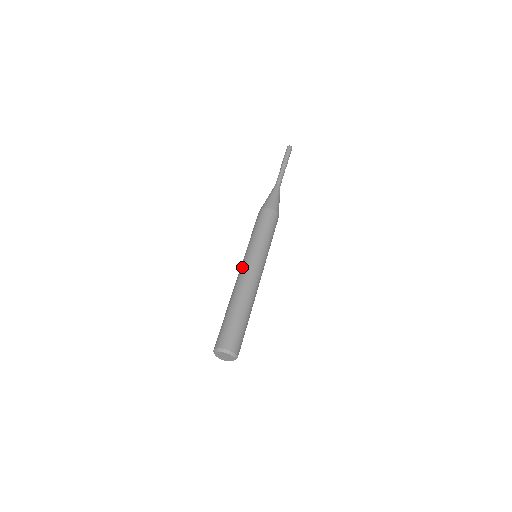
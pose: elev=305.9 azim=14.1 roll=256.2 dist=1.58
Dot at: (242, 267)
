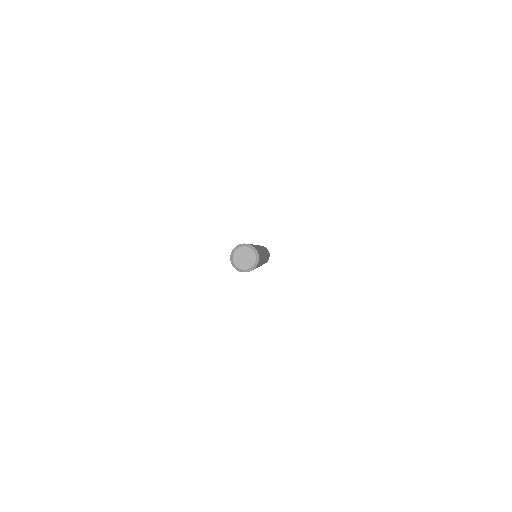
Dot at: occluded
